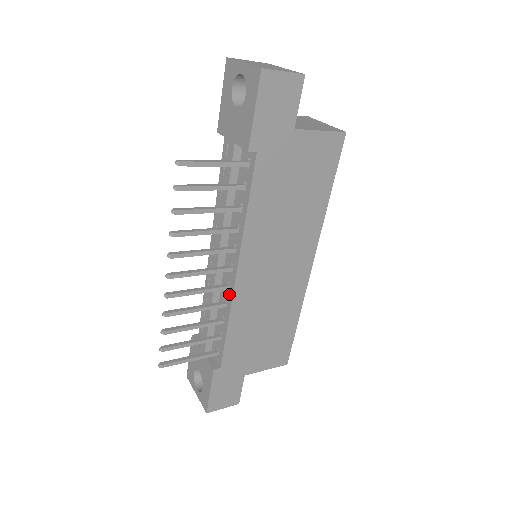
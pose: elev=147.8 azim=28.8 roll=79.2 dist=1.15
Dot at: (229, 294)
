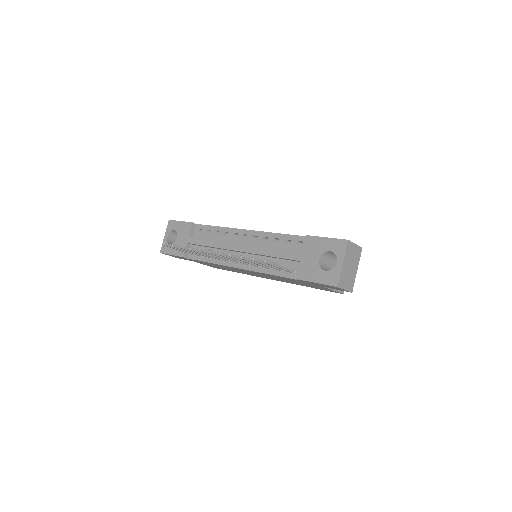
Dot at: (225, 261)
